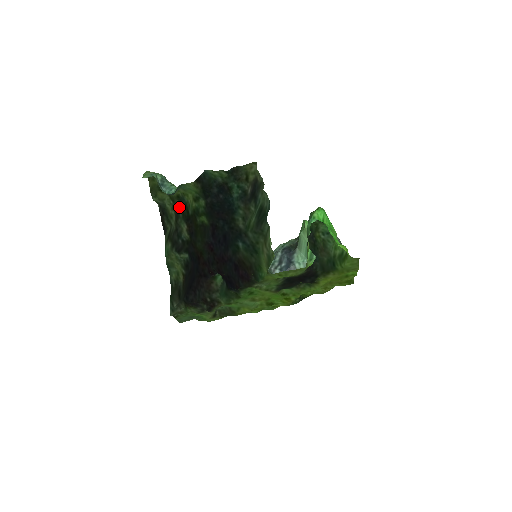
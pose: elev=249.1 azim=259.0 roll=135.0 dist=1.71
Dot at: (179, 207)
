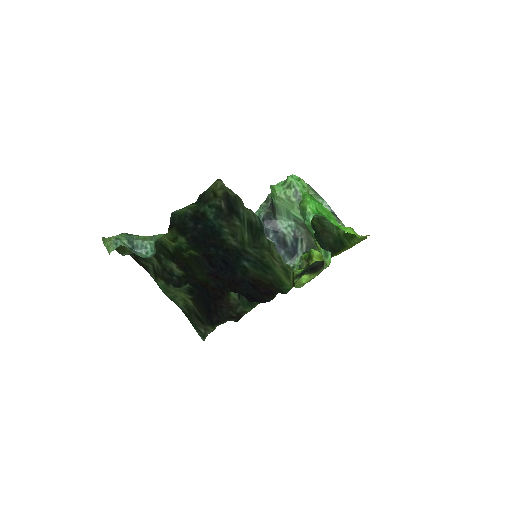
Dot at: occluded
